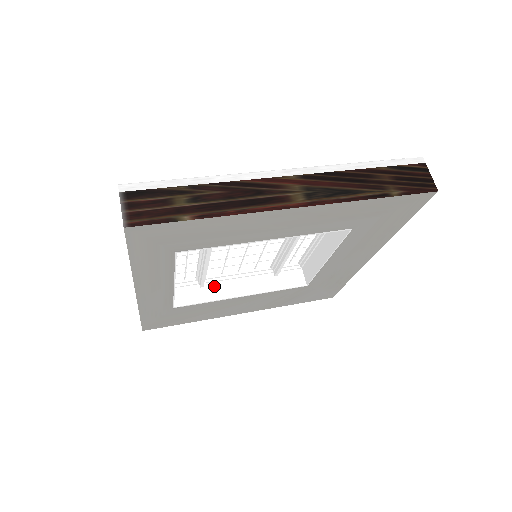
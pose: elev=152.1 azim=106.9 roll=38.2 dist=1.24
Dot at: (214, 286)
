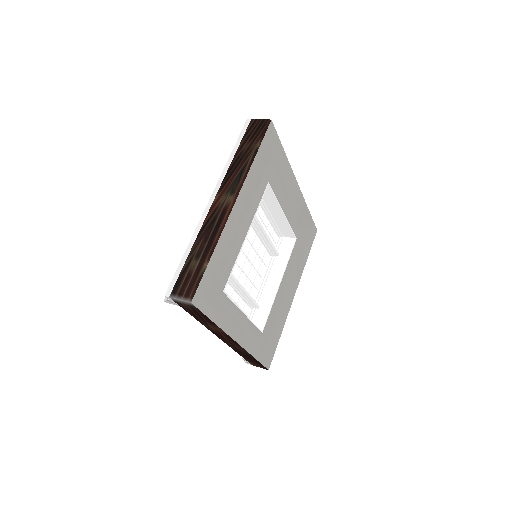
Dot at: (263, 299)
